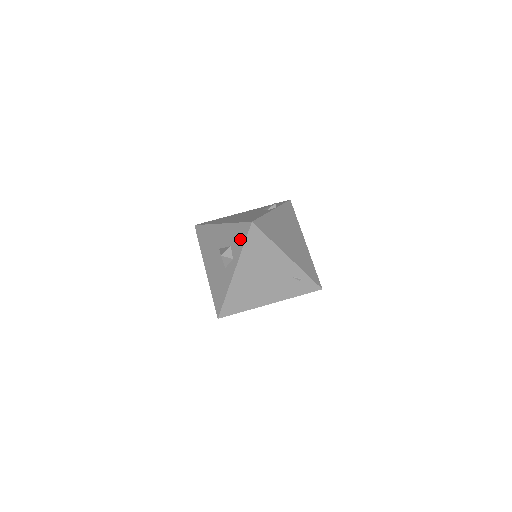
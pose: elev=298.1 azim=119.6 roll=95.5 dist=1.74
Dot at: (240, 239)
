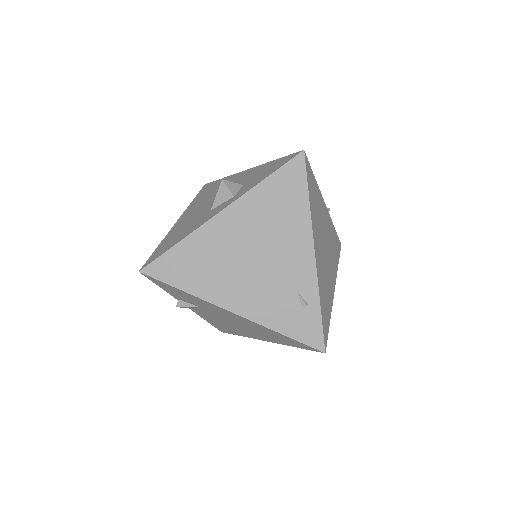
Dot at: (267, 172)
